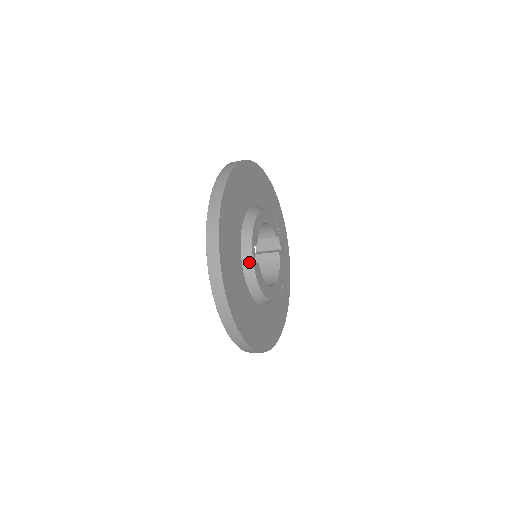
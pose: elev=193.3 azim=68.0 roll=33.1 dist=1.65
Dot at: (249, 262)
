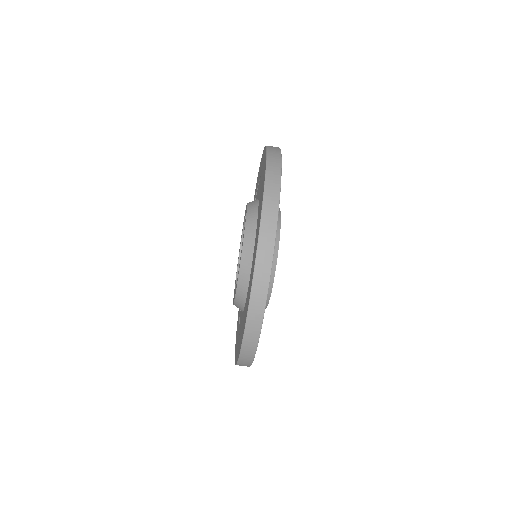
Dot at: occluded
